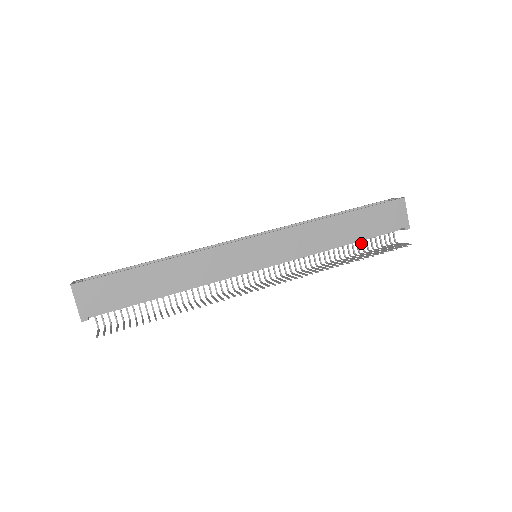
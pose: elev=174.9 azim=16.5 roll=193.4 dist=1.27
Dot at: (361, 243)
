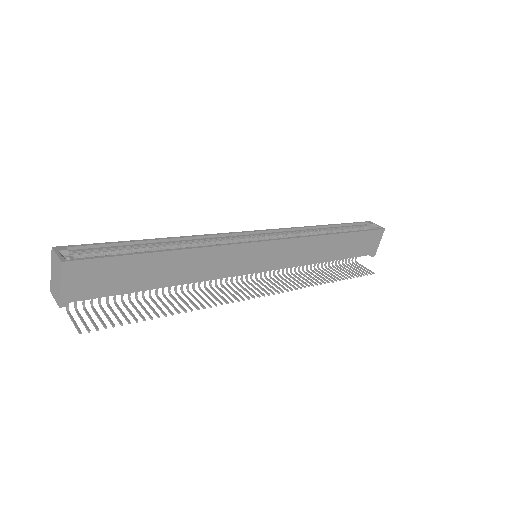
Dot at: occluded
